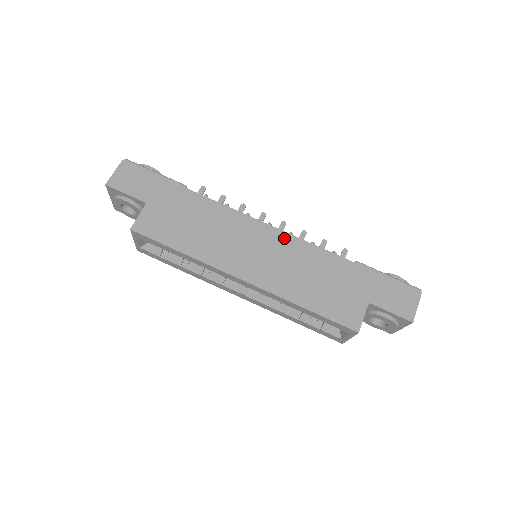
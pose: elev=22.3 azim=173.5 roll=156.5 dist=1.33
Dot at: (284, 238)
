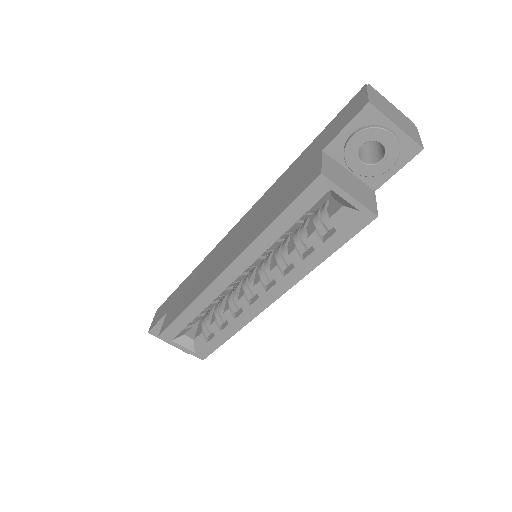
Dot at: (247, 215)
